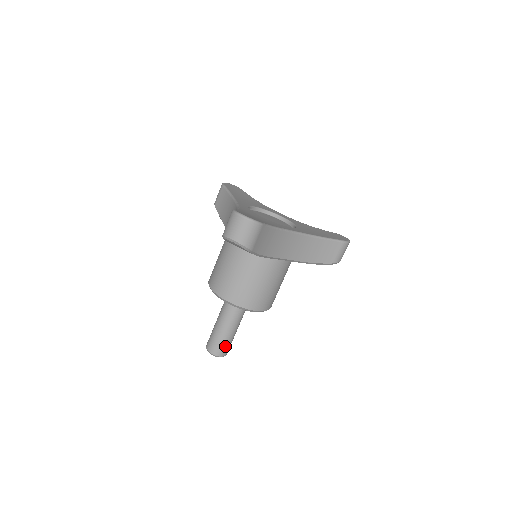
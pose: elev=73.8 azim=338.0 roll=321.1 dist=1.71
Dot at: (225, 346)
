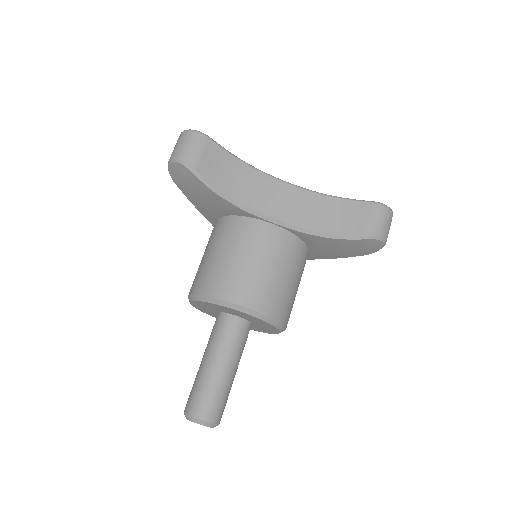
Dot at: (207, 398)
